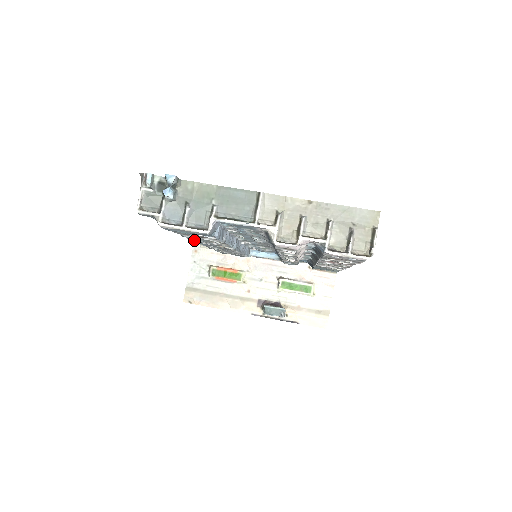
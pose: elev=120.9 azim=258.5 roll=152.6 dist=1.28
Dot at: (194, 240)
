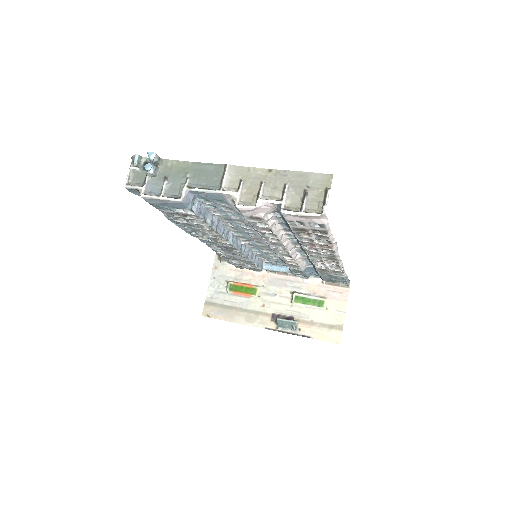
Dot at: (192, 233)
